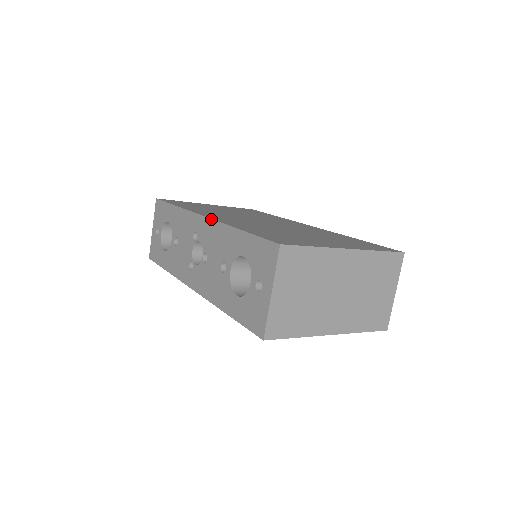
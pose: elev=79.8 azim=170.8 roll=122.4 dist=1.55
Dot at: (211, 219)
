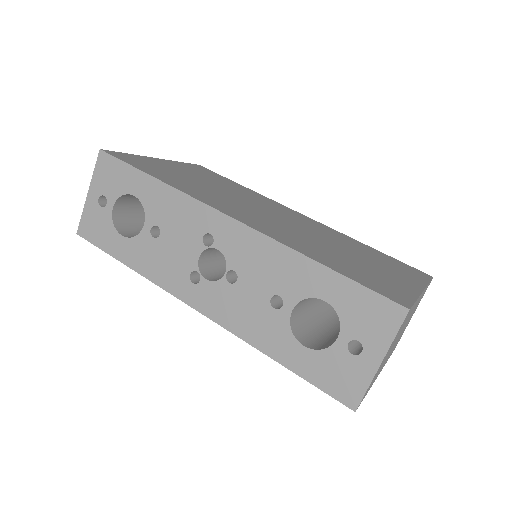
Dot at: (252, 228)
